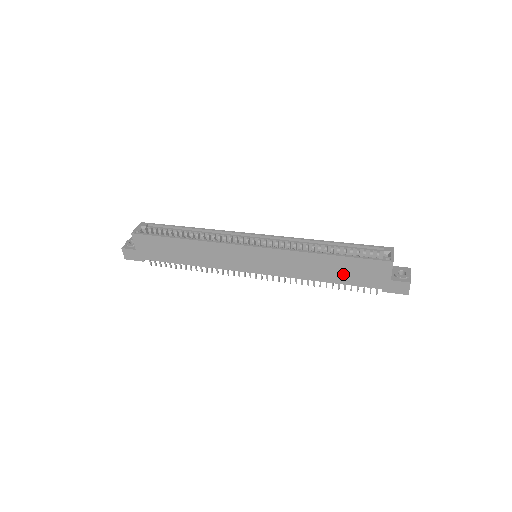
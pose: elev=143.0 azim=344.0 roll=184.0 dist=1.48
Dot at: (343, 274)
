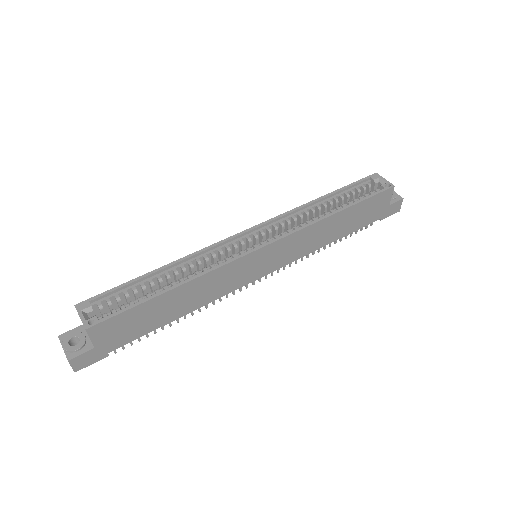
Dot at: (352, 223)
